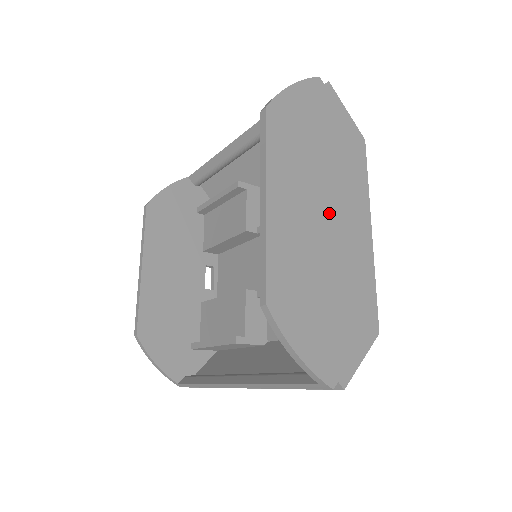
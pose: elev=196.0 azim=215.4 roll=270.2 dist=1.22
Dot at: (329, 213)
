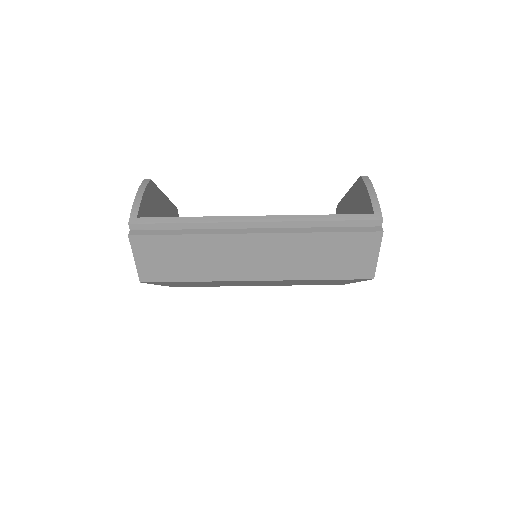
Dot at: occluded
